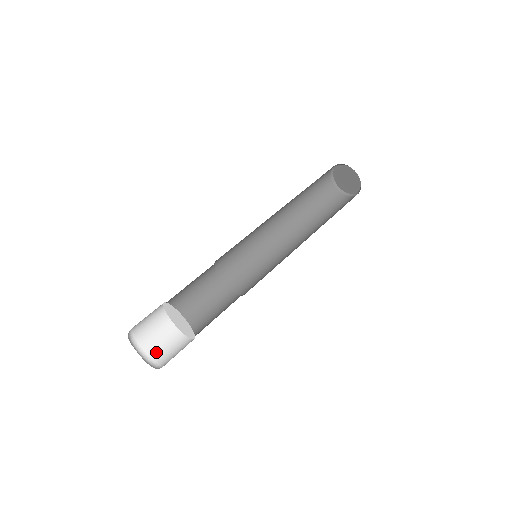
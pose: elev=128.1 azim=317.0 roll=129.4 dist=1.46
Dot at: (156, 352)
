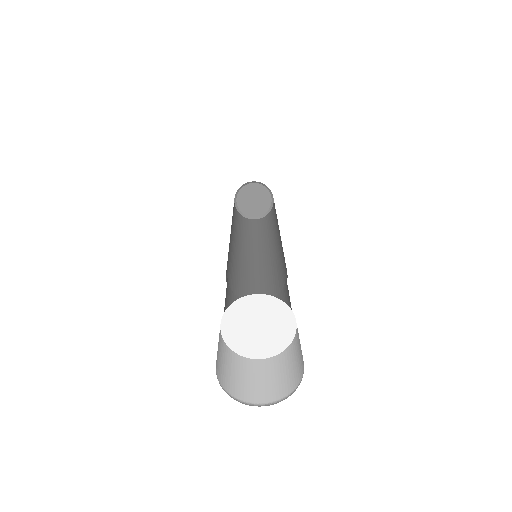
Dot at: (248, 392)
